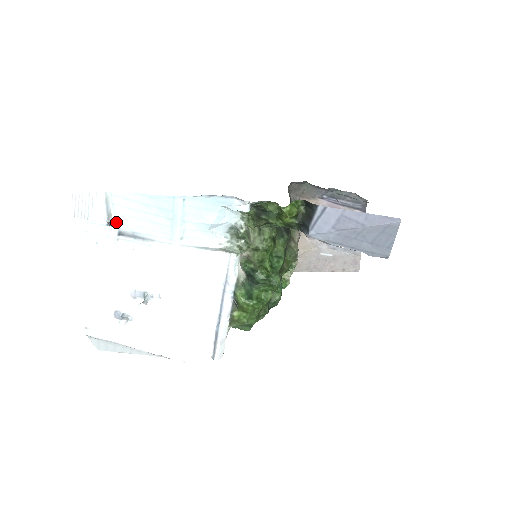
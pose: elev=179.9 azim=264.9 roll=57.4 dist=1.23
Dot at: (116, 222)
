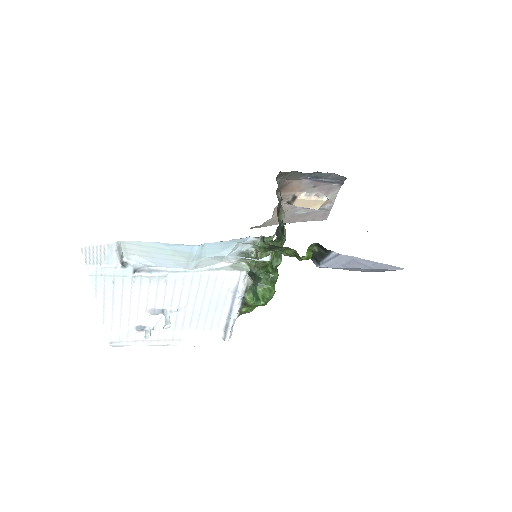
Dot at: (128, 260)
